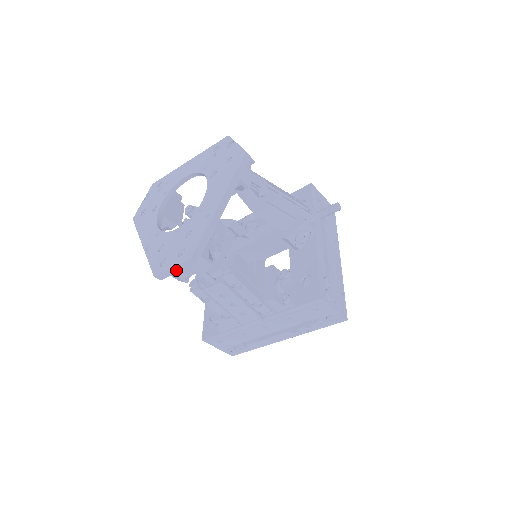
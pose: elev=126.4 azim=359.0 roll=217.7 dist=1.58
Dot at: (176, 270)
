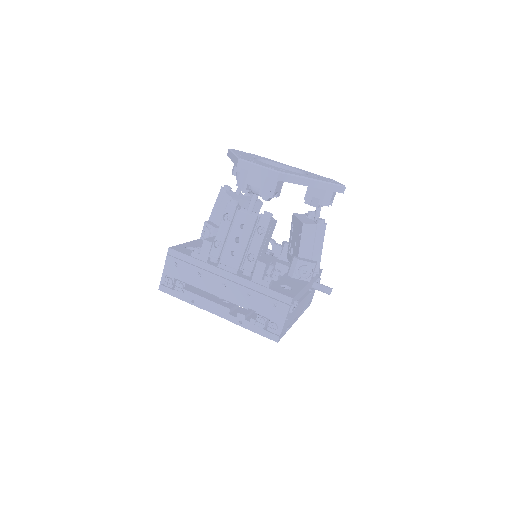
Dot at: (257, 170)
